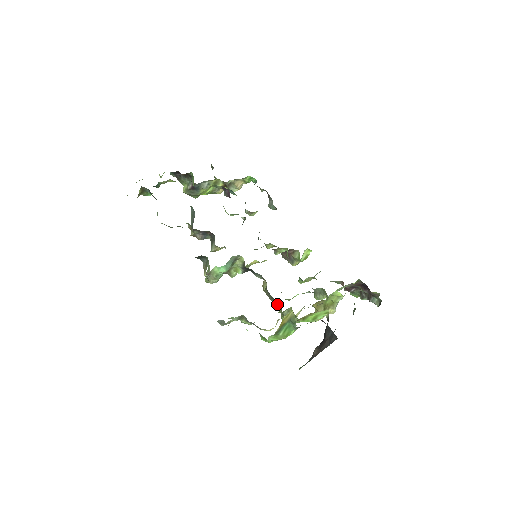
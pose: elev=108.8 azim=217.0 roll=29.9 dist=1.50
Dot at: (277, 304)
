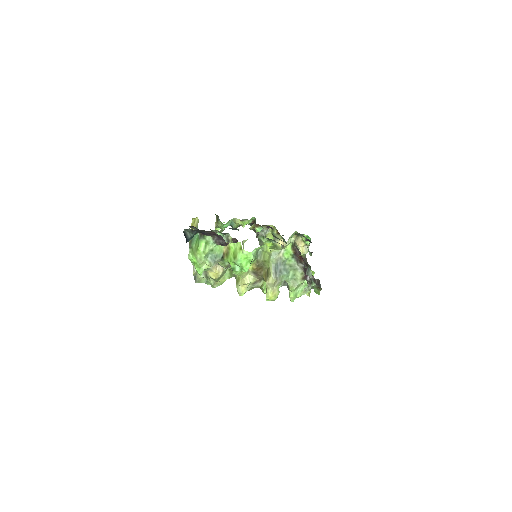
Dot at: occluded
